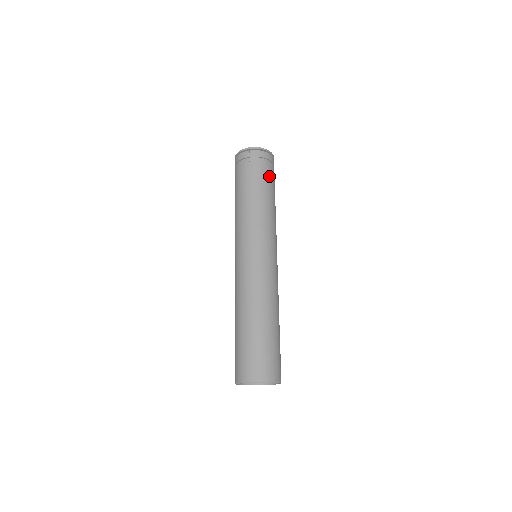
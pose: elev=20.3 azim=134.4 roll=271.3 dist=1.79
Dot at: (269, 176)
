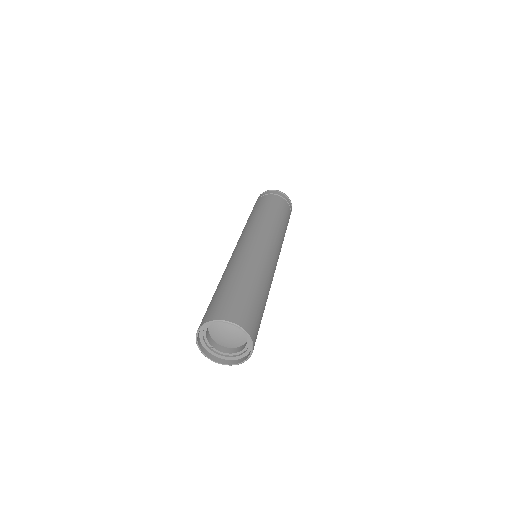
Dot at: (276, 202)
